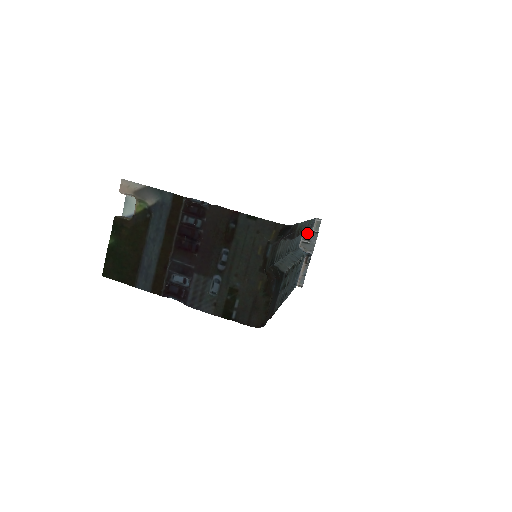
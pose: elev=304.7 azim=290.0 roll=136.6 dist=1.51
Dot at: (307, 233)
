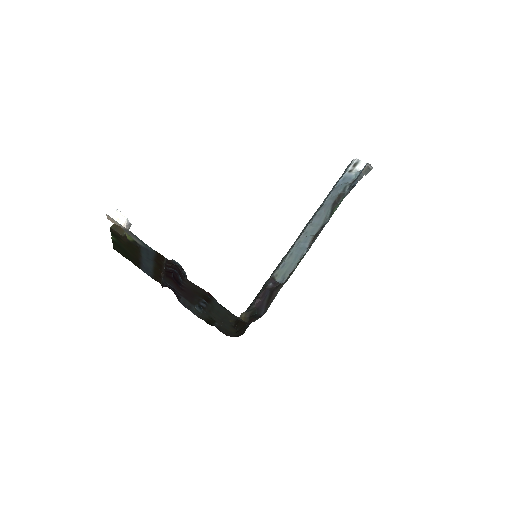
Dot at: occluded
